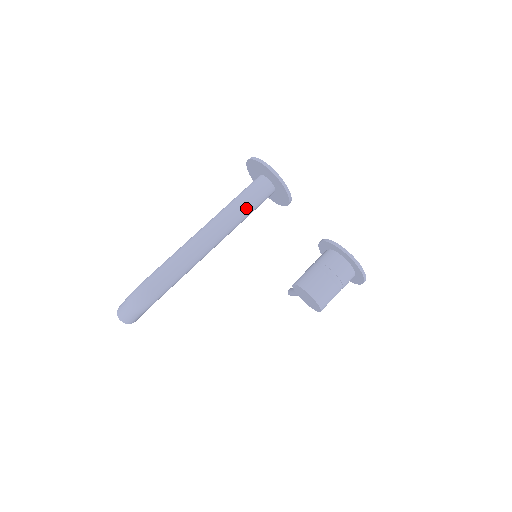
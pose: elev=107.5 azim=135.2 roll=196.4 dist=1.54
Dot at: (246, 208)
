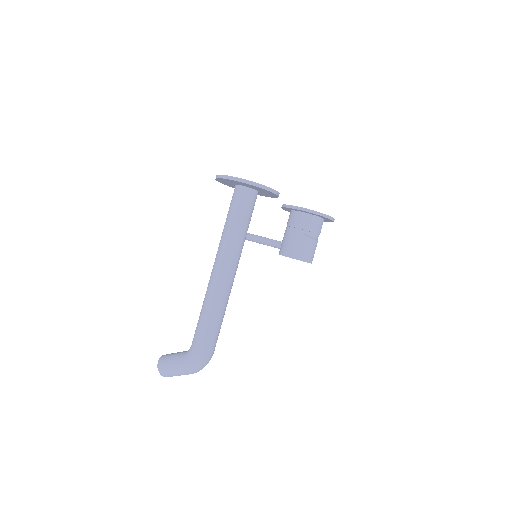
Dot at: (247, 229)
